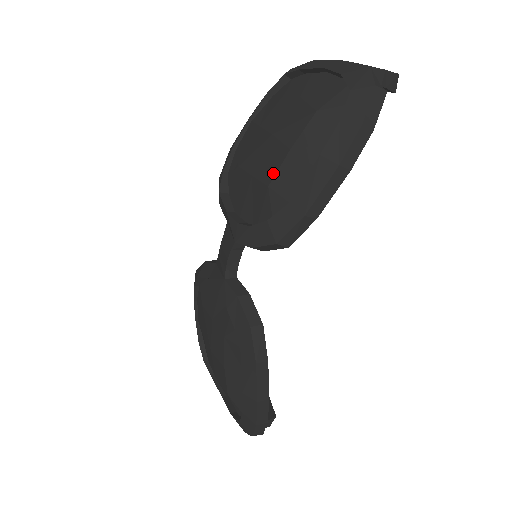
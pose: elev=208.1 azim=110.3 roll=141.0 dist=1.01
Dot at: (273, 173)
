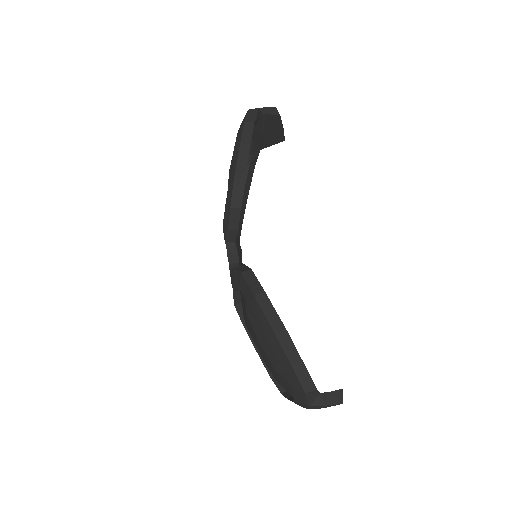
Dot at: occluded
